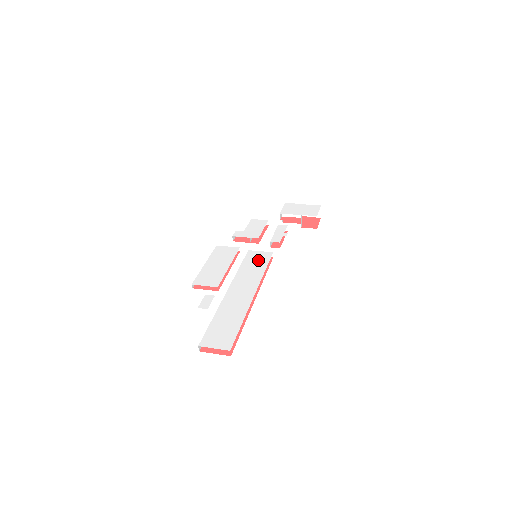
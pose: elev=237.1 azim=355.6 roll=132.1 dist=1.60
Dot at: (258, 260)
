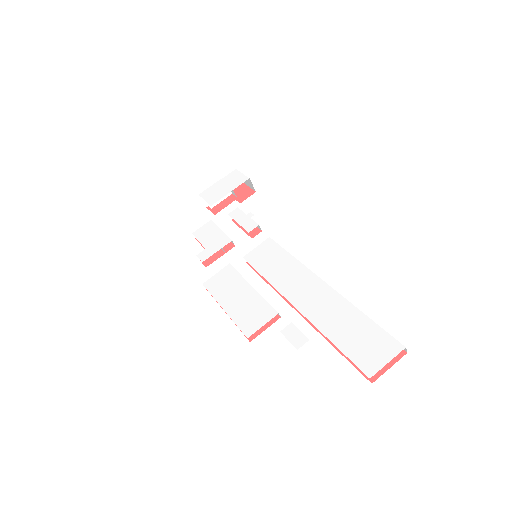
Dot at: (269, 255)
